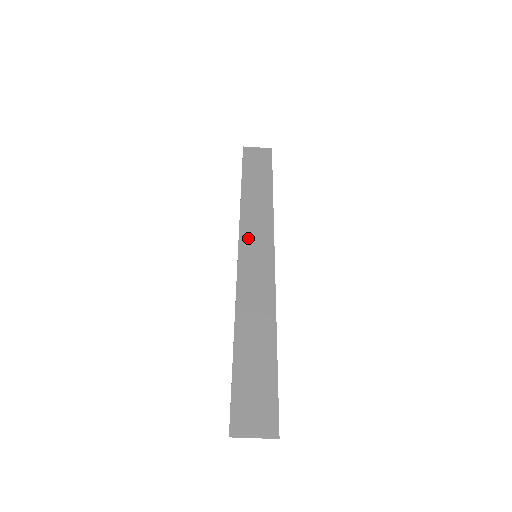
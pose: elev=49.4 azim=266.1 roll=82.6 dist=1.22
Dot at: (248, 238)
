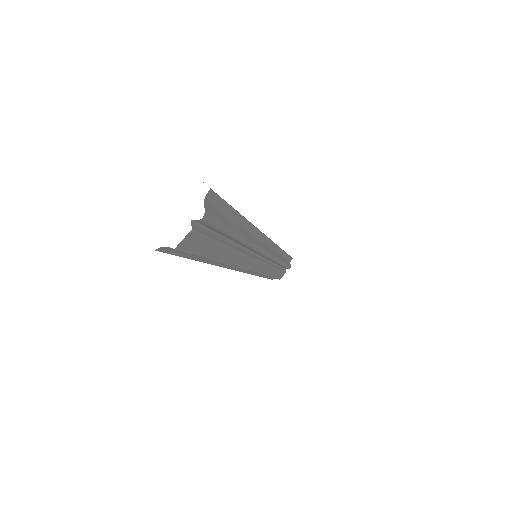
Dot at: occluded
